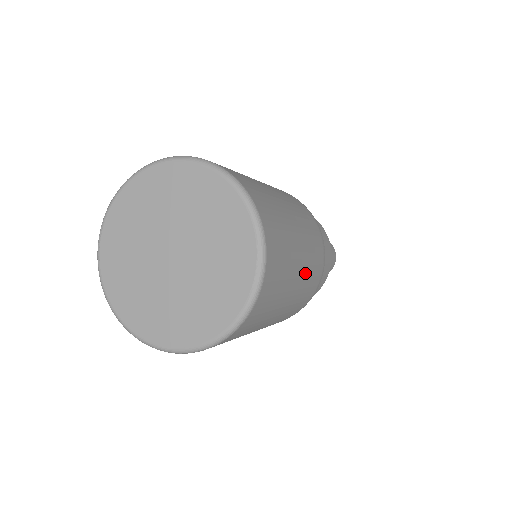
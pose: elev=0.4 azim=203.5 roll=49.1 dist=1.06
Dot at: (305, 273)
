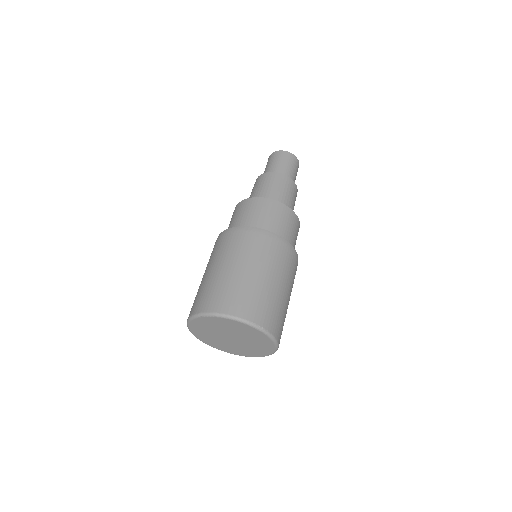
Dot at: occluded
